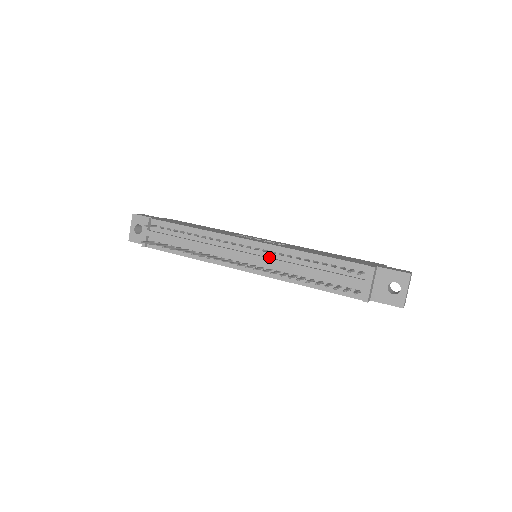
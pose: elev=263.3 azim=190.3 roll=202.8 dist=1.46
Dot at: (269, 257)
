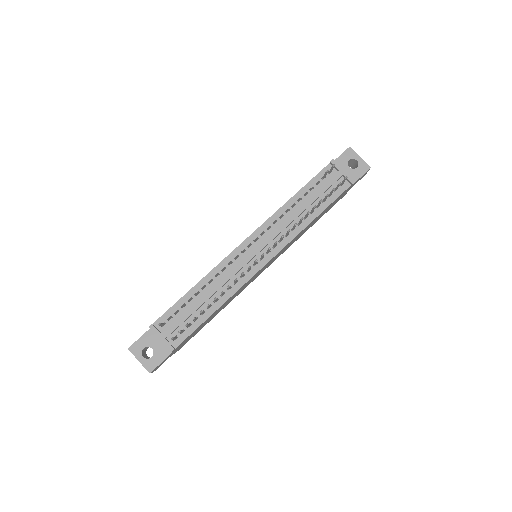
Dot at: (270, 234)
